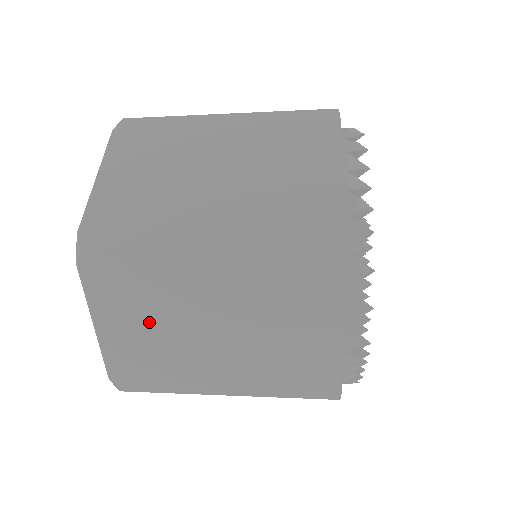
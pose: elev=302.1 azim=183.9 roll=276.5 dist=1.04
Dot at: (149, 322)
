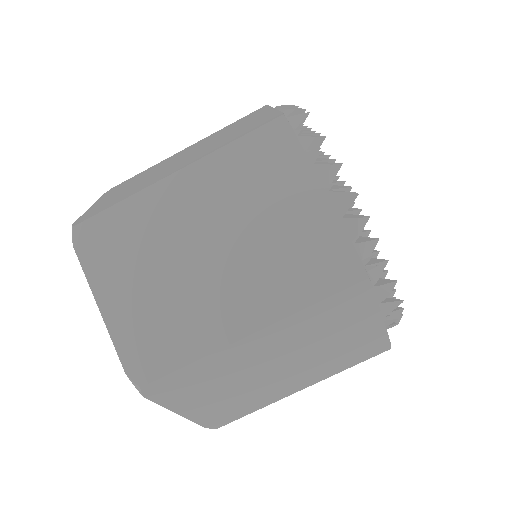
Dot at: (148, 276)
